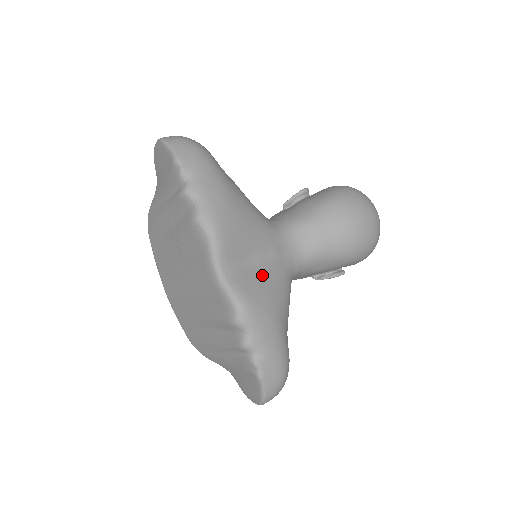
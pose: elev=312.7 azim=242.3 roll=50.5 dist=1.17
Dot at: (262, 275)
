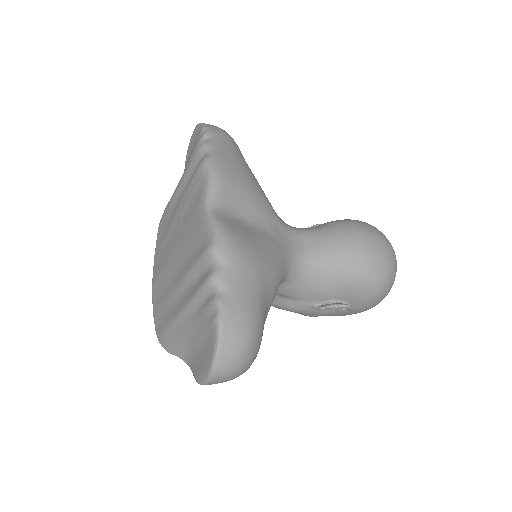
Dot at: (254, 234)
